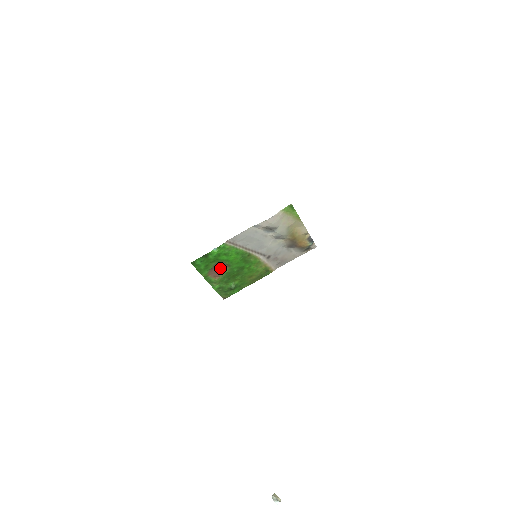
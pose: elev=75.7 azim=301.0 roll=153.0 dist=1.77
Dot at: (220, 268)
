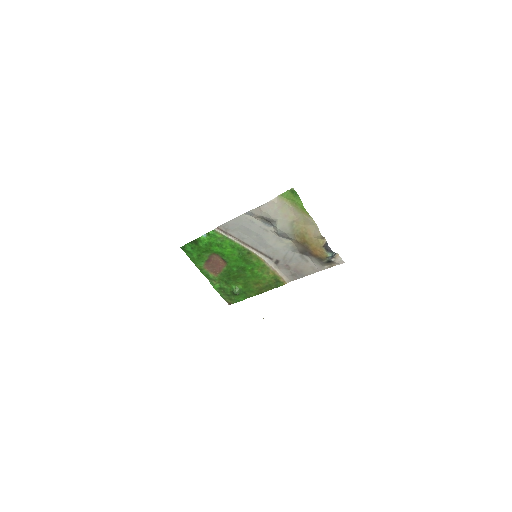
Dot at: (217, 262)
